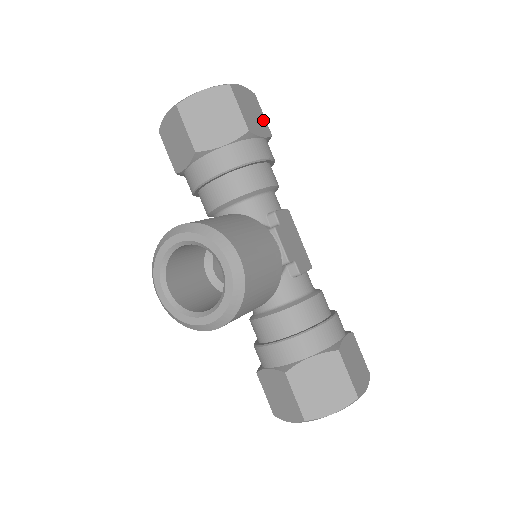
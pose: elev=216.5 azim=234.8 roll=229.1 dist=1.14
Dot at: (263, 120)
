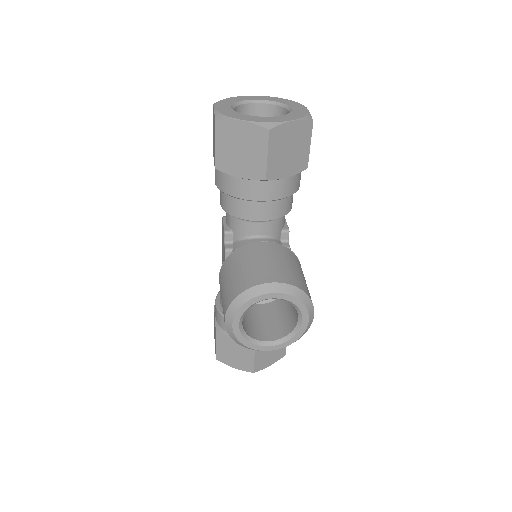
Dot at: occluded
